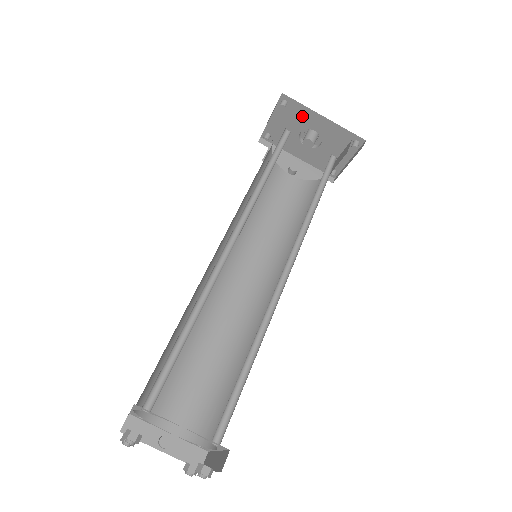
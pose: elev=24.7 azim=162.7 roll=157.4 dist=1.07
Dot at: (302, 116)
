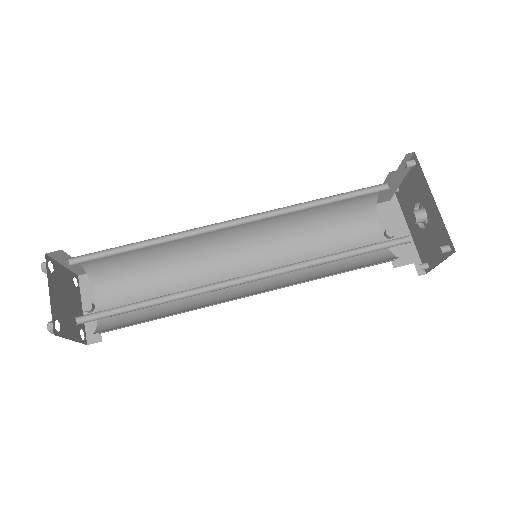
Dot at: (421, 187)
